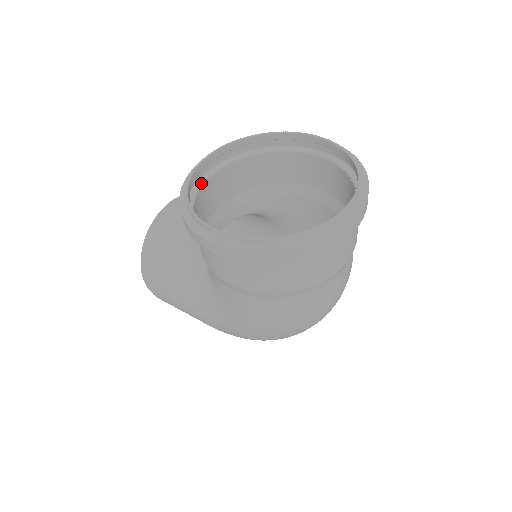
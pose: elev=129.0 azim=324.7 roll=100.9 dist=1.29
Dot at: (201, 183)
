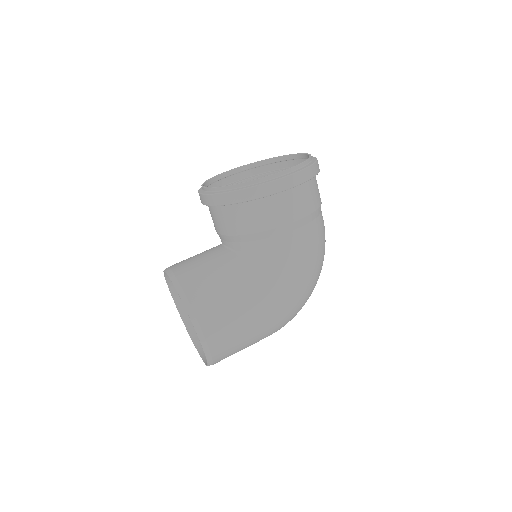
Dot at: occluded
